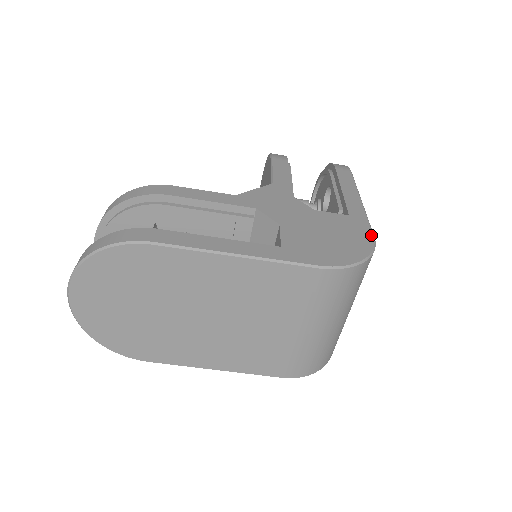
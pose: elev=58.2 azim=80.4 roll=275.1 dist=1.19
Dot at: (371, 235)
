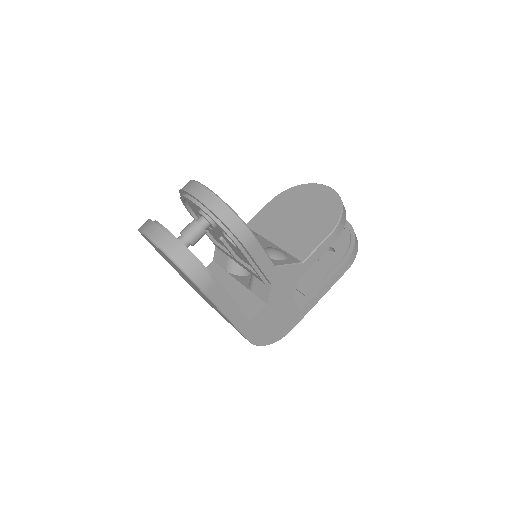
Dot at: occluded
